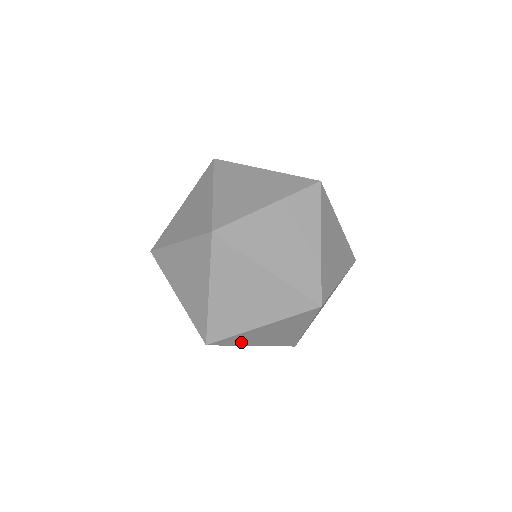
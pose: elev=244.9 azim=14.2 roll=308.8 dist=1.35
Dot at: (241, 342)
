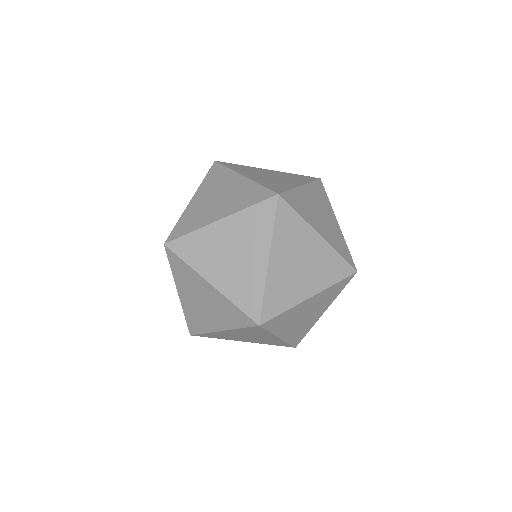
Dot at: (223, 337)
